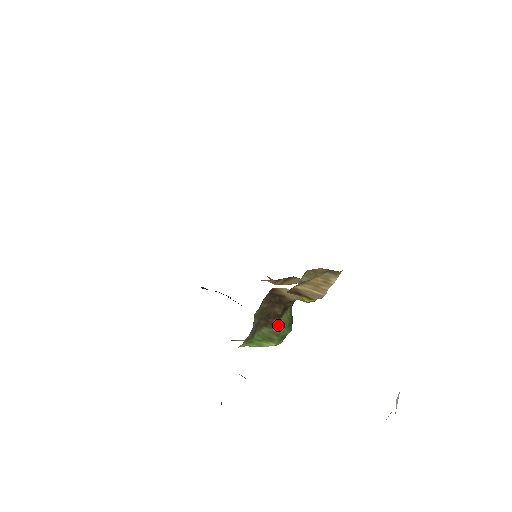
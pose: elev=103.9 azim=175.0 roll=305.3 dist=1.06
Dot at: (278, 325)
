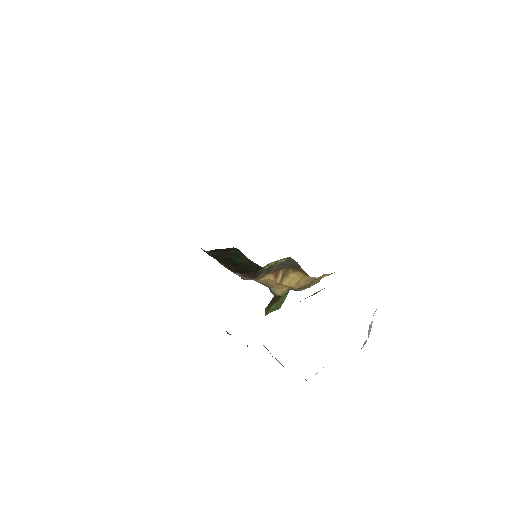
Dot at: (281, 298)
